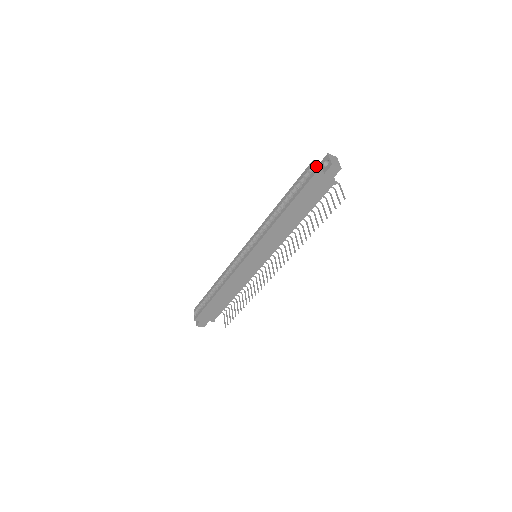
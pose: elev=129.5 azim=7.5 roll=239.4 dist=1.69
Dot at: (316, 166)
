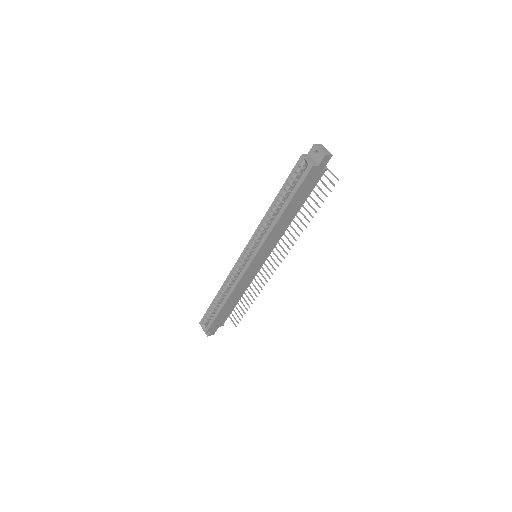
Dot at: (308, 161)
